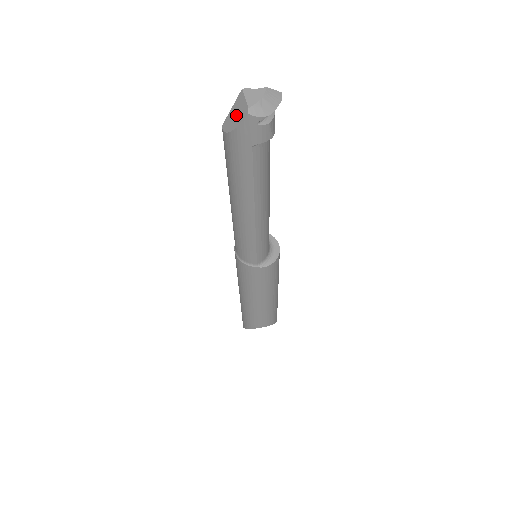
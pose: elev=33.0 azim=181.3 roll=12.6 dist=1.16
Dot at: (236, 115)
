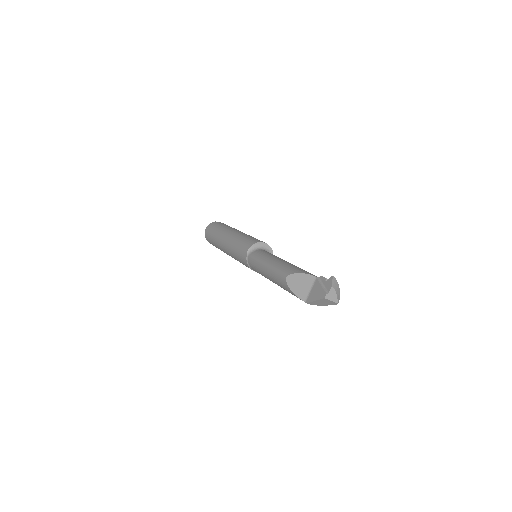
Dot at: (324, 303)
